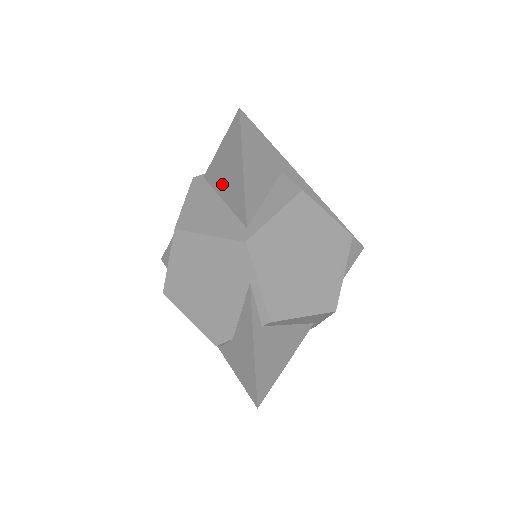
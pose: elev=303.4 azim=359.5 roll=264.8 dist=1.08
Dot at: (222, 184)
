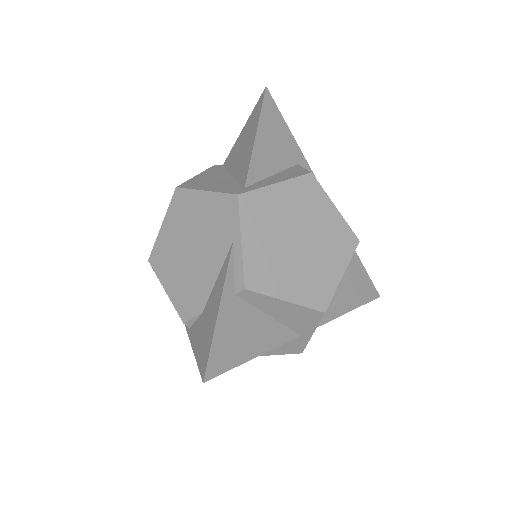
Dot at: (235, 161)
